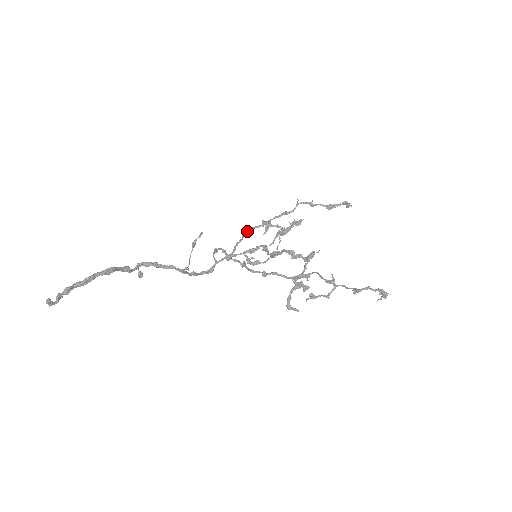
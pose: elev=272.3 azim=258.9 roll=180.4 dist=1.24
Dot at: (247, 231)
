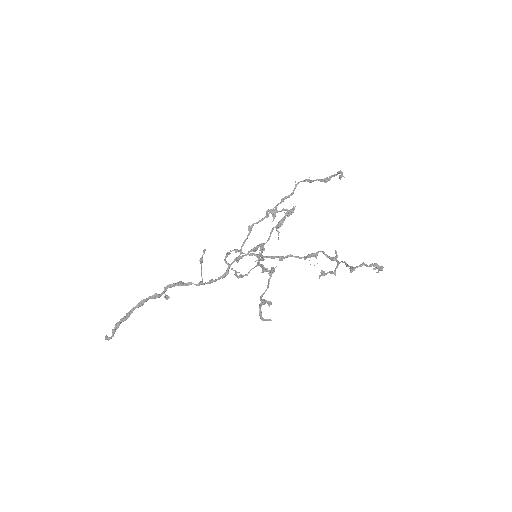
Dot at: (251, 229)
